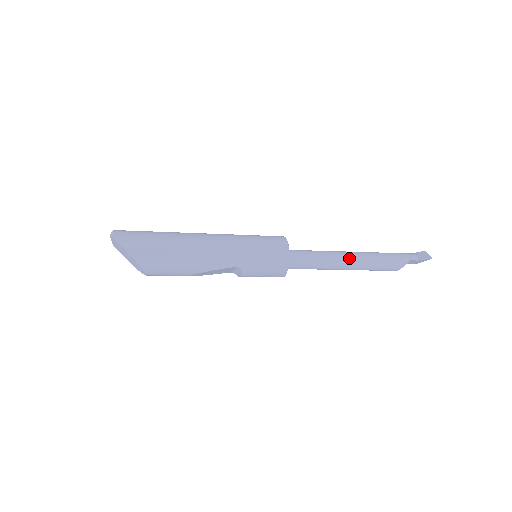
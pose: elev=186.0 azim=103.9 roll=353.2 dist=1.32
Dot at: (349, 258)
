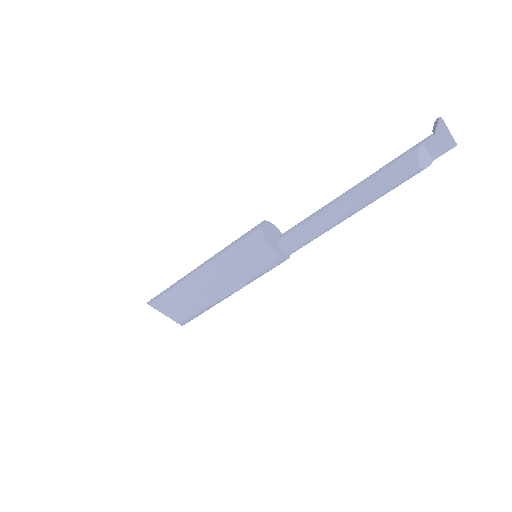
Dot at: (343, 195)
